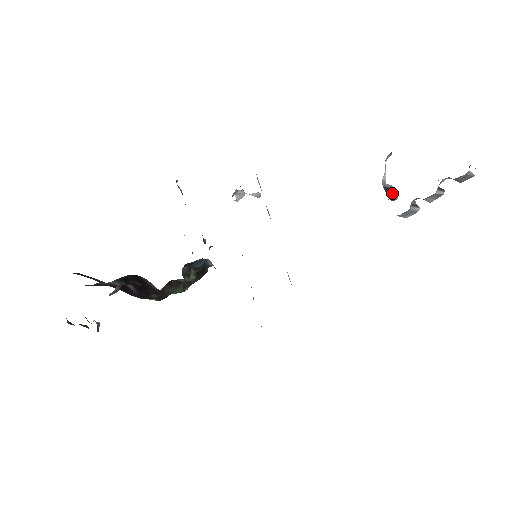
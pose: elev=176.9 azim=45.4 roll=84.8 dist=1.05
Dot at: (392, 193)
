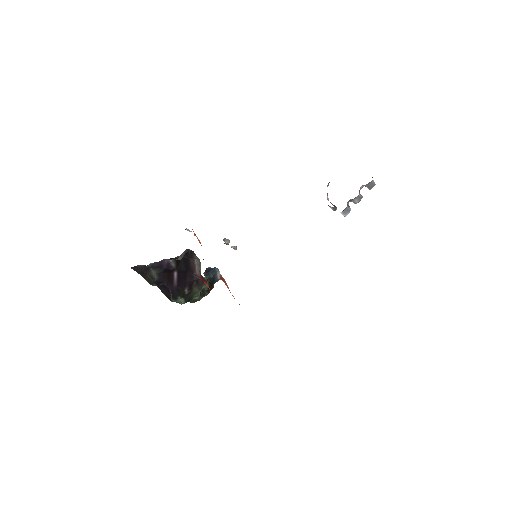
Dot at: (334, 205)
